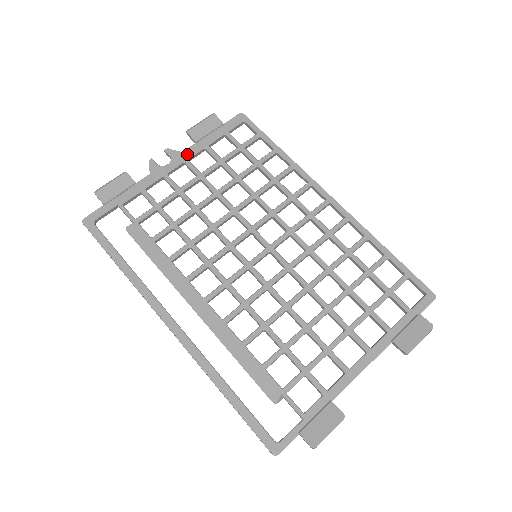
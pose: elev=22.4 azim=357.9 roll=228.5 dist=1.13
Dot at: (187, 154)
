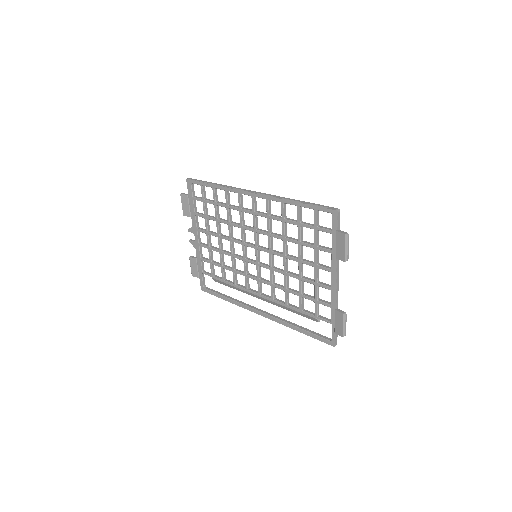
Dot at: (194, 226)
